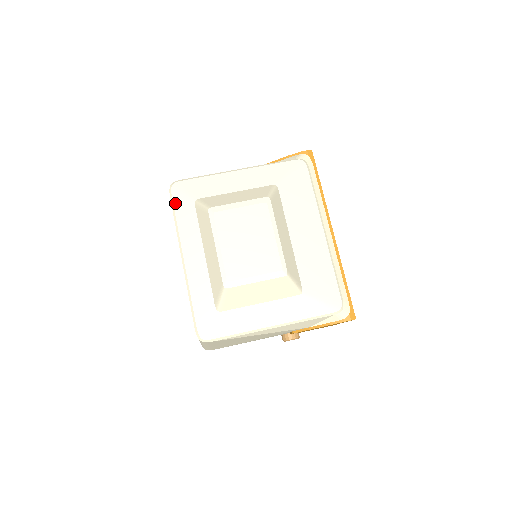
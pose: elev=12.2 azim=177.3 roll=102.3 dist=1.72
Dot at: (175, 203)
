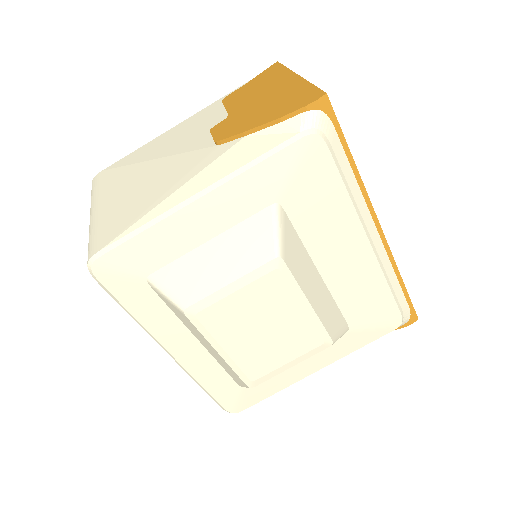
Dot at: (113, 292)
